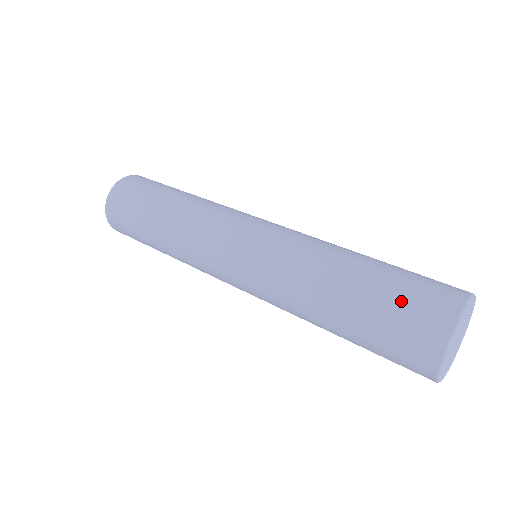
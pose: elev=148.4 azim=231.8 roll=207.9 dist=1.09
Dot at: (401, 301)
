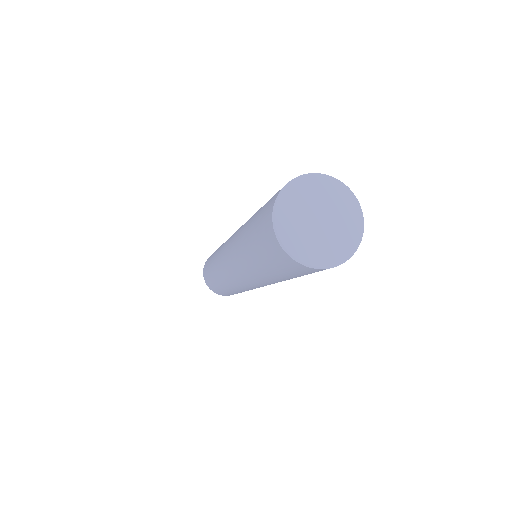
Dot at: (258, 232)
